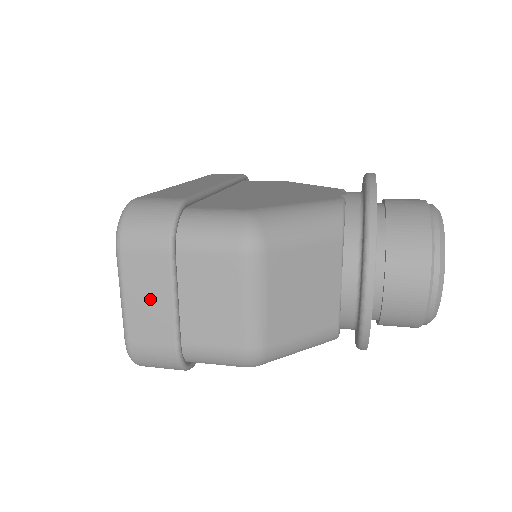
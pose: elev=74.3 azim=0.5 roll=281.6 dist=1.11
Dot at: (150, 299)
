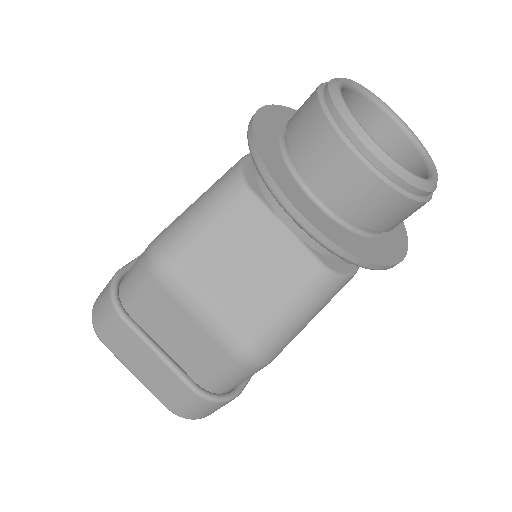
Dot at: (145, 364)
